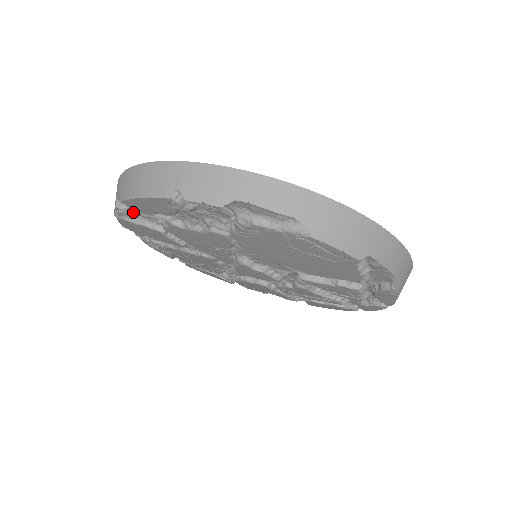
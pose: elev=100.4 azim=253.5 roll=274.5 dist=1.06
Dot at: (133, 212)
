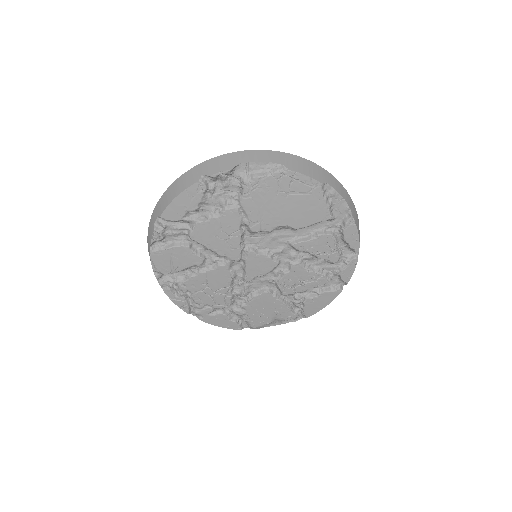
Dot at: (165, 236)
